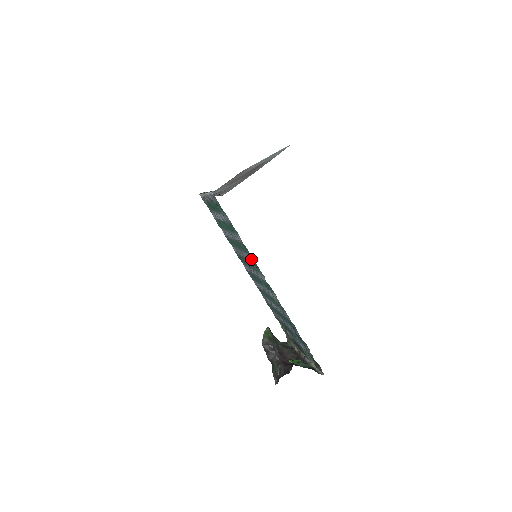
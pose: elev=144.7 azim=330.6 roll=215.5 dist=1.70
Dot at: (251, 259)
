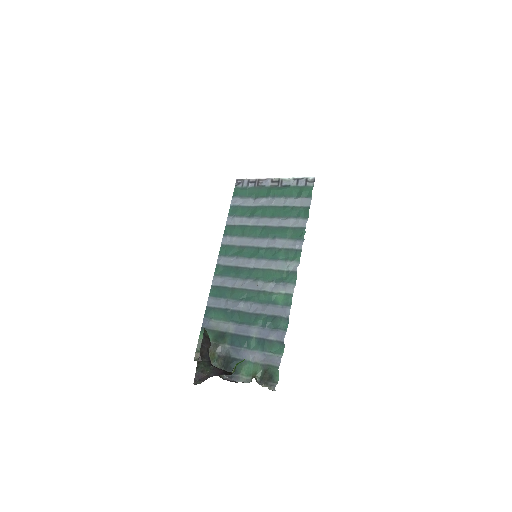
Dot at: (292, 244)
